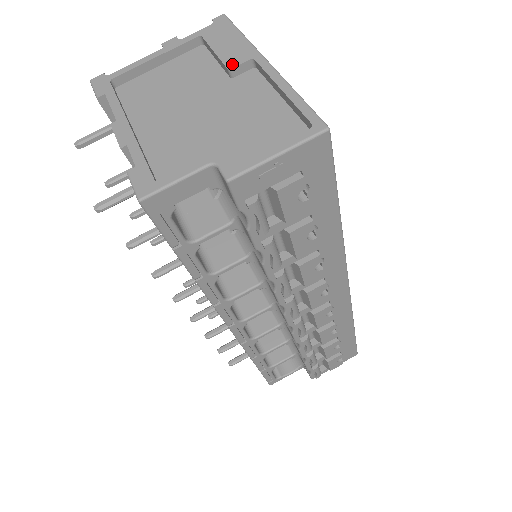
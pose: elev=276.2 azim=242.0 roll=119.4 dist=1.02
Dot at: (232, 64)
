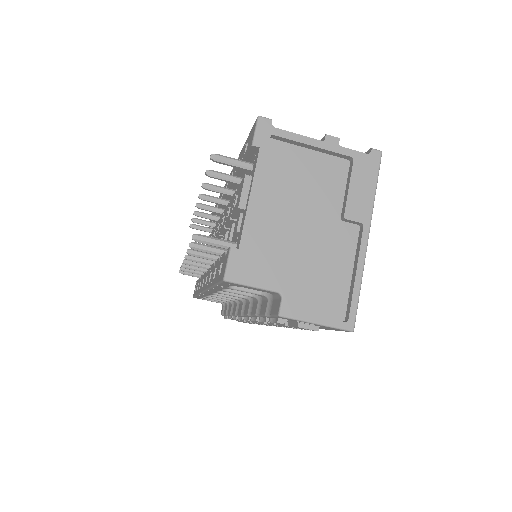
Dot at: (349, 215)
